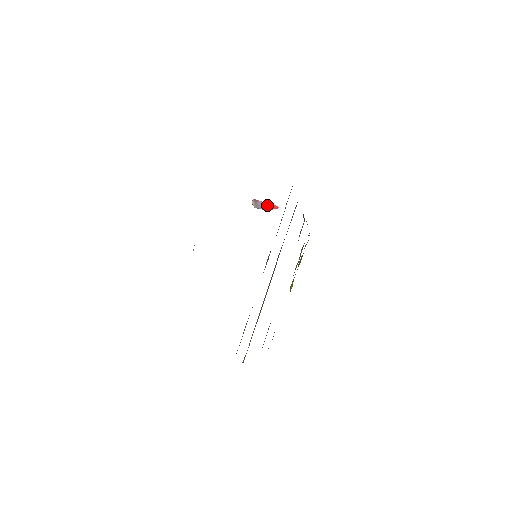
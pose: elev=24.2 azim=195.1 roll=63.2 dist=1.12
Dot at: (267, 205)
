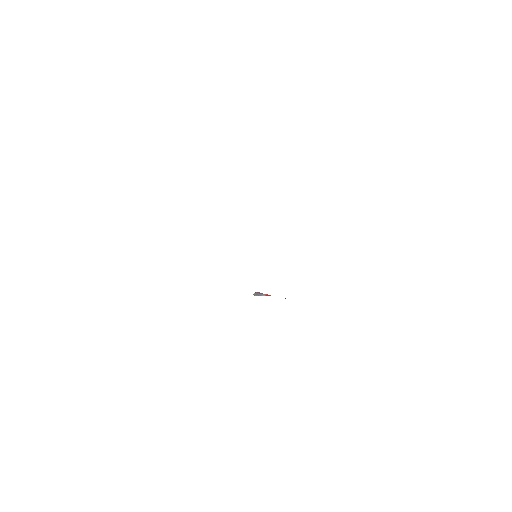
Dot at: (264, 294)
